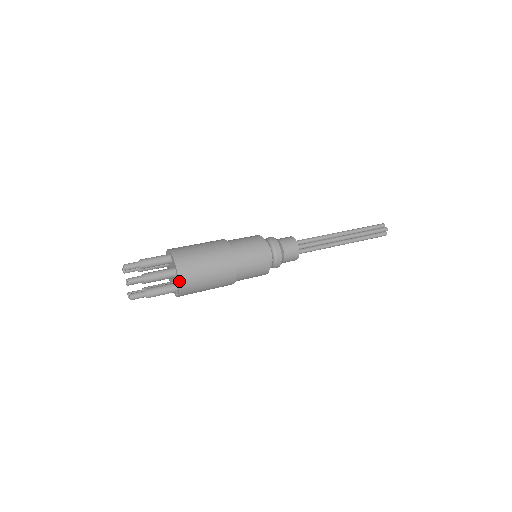
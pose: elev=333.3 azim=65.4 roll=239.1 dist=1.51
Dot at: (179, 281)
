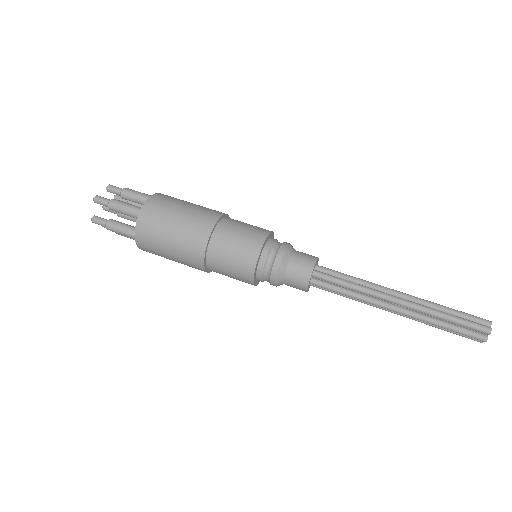
Dot at: (137, 223)
